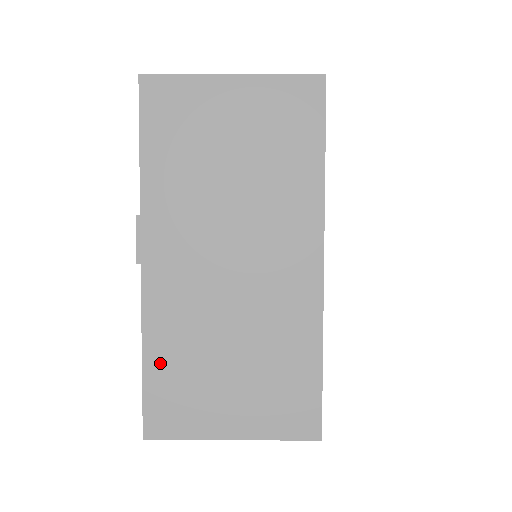
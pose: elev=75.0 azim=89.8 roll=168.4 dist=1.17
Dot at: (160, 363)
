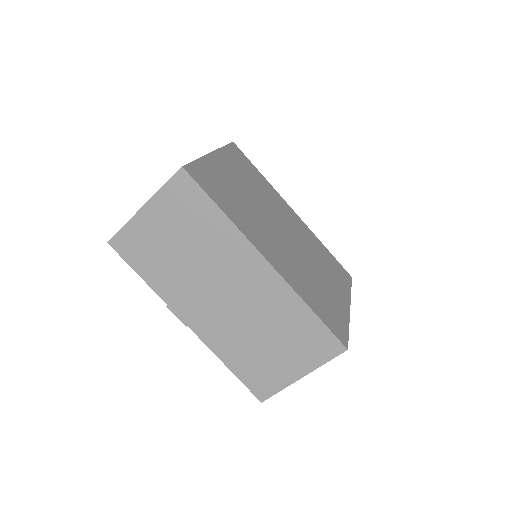
Dot at: (237, 364)
